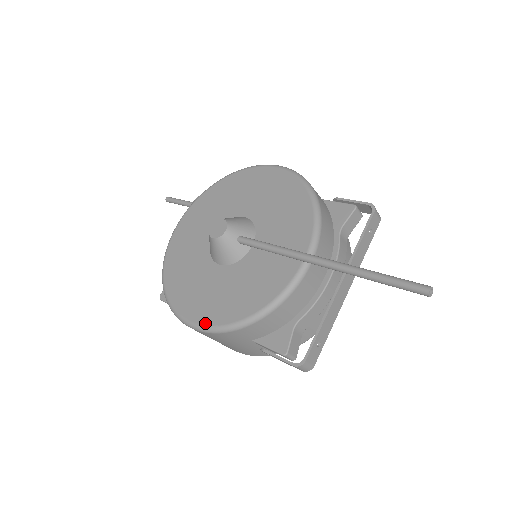
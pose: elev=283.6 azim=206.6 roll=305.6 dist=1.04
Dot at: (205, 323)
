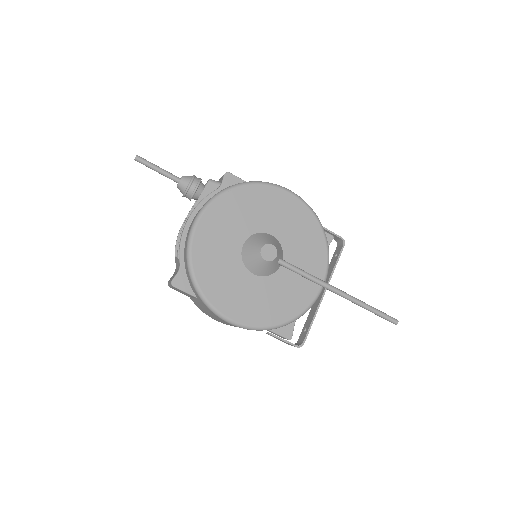
Dot at: (249, 323)
